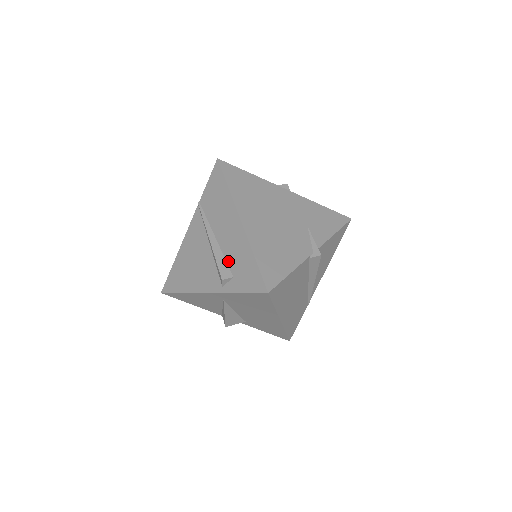
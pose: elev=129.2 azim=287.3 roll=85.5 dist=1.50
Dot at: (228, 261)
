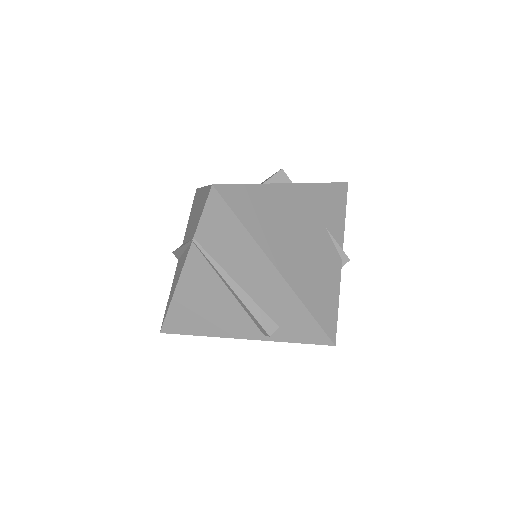
Dot at: (267, 311)
